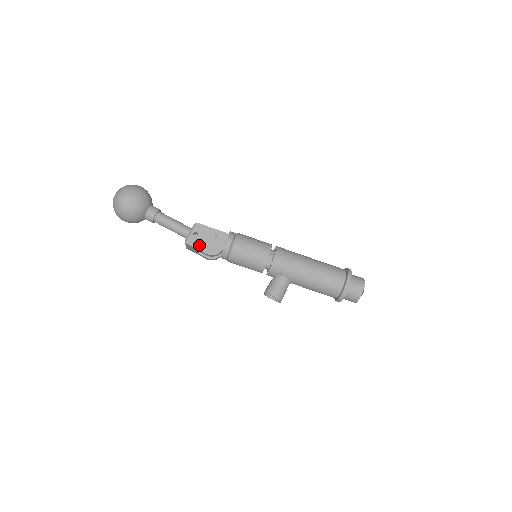
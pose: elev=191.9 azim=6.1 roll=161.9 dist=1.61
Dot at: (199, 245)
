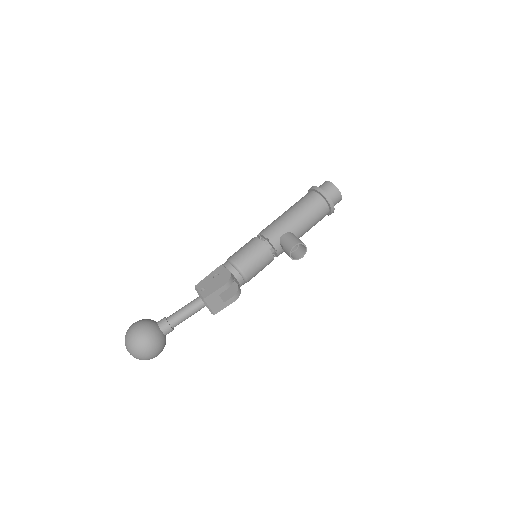
Dot at: (213, 289)
